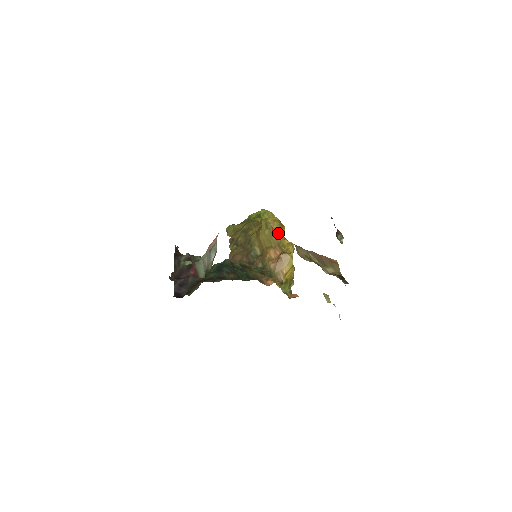
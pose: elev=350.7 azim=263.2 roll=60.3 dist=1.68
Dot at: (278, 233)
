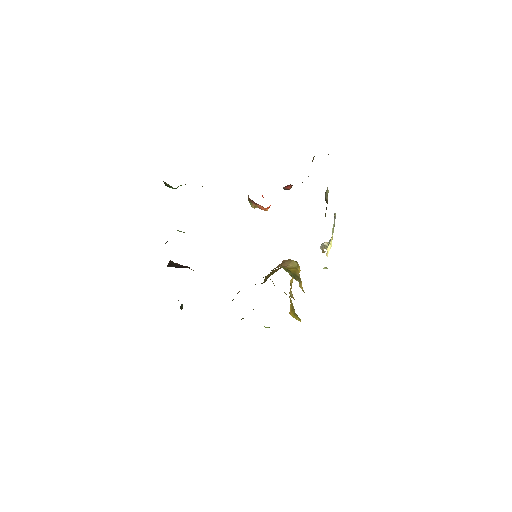
Dot at: occluded
